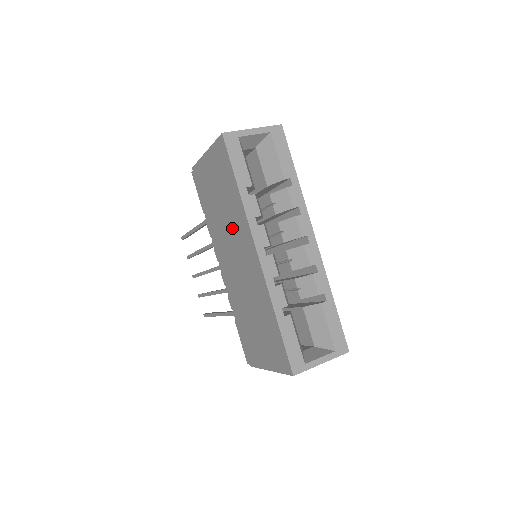
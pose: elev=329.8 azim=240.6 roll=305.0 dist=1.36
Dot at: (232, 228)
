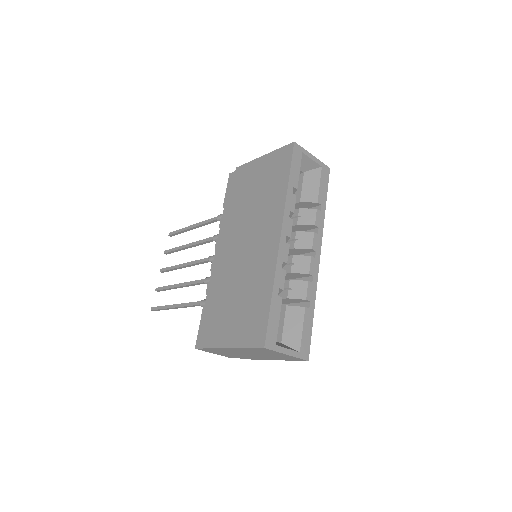
Dot at: (259, 216)
